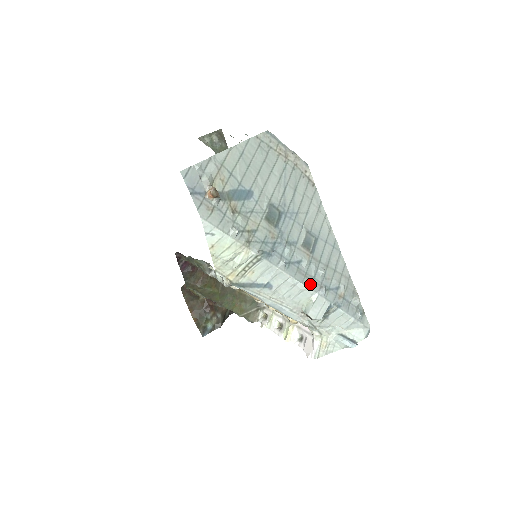
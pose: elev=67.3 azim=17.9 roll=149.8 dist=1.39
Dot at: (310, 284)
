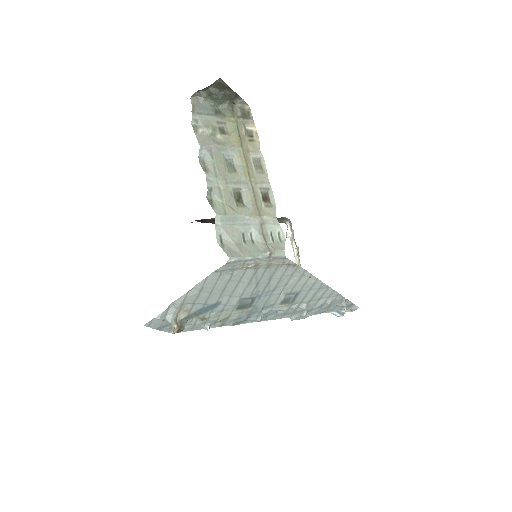
Dot at: (290, 315)
